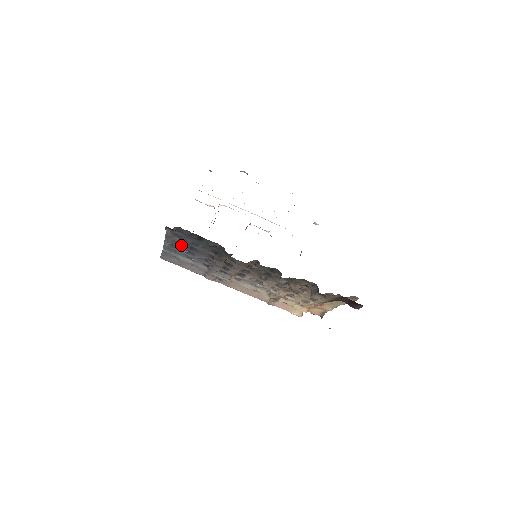
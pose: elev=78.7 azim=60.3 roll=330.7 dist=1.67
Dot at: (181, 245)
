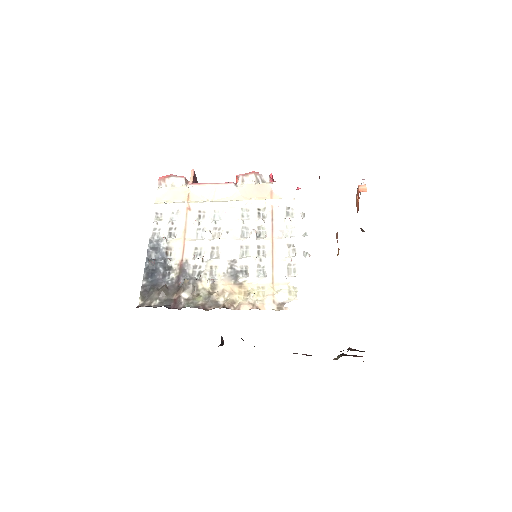
Dot at: occluded
